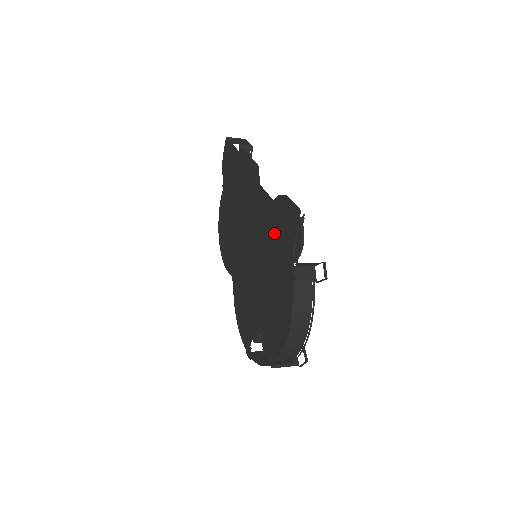
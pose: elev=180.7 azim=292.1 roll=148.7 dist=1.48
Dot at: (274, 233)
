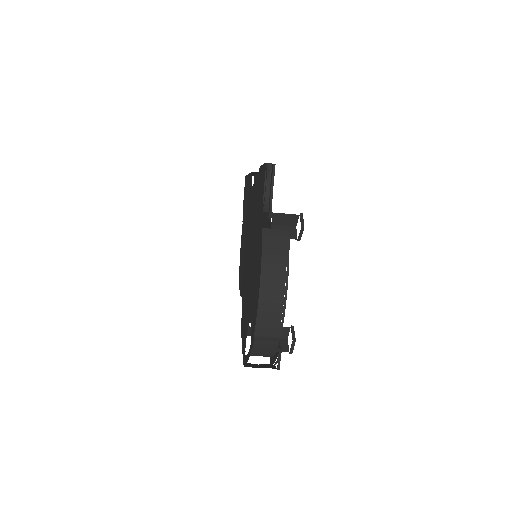
Dot at: (257, 205)
